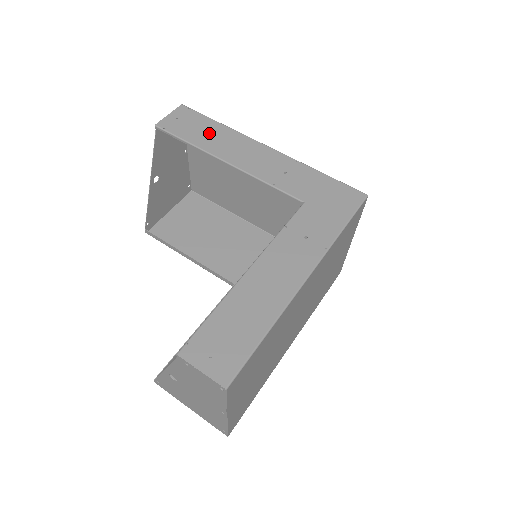
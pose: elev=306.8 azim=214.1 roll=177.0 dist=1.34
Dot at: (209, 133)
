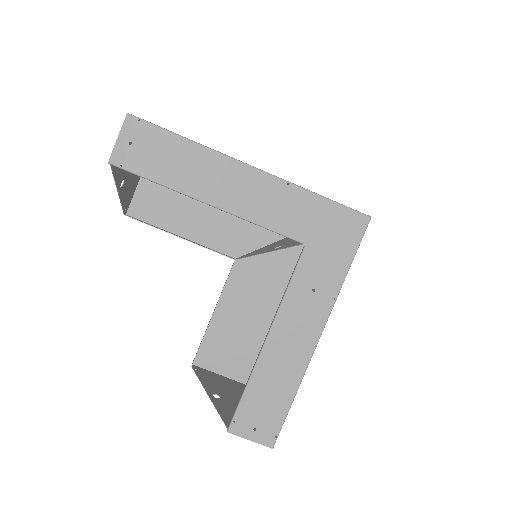
Dot at: (178, 161)
